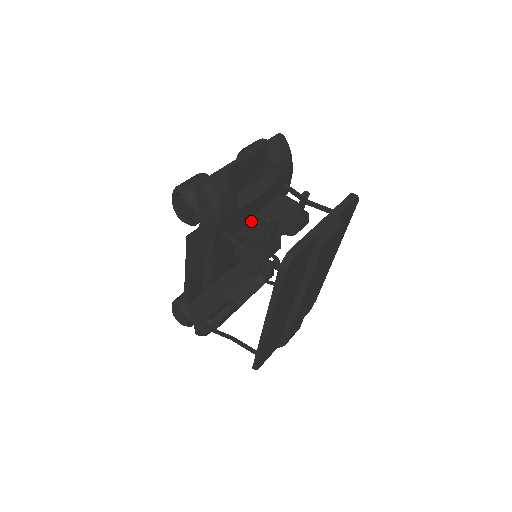
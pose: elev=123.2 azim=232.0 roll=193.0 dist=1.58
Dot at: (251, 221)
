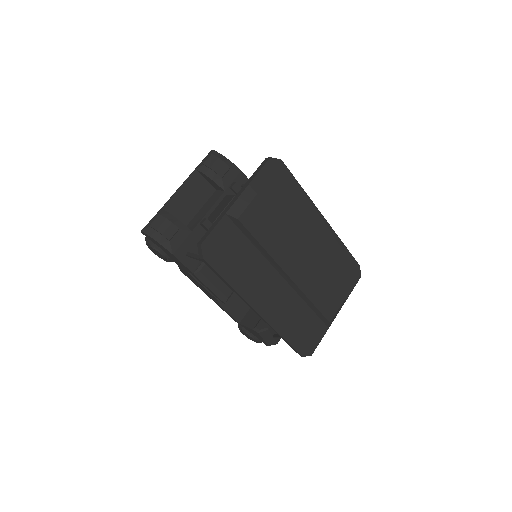
Dot at: occluded
